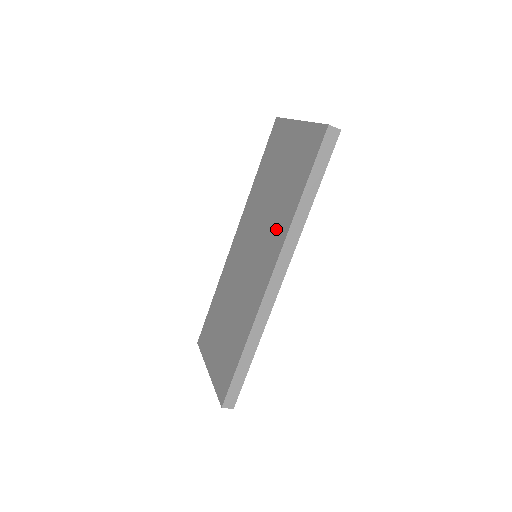
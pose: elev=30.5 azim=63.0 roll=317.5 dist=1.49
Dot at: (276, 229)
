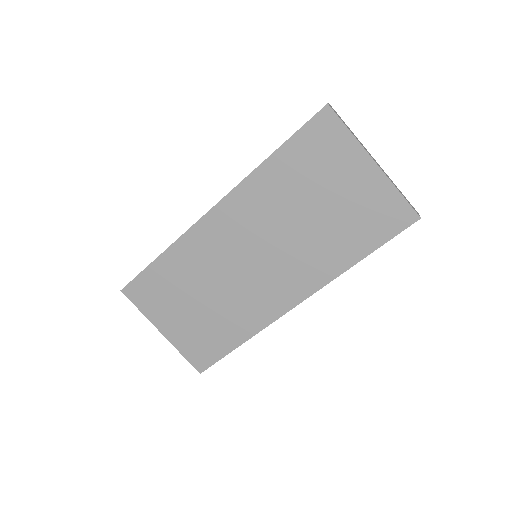
Dot at: (312, 264)
